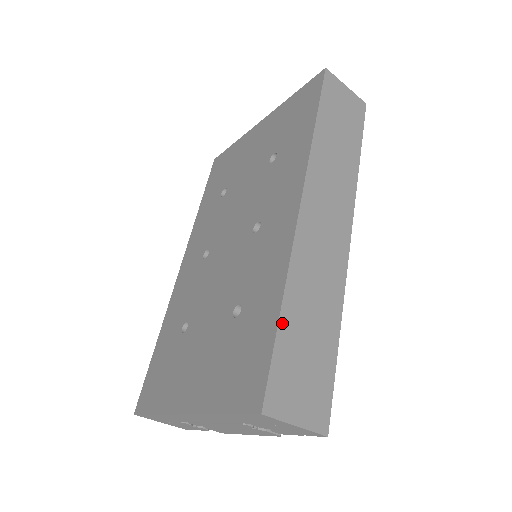
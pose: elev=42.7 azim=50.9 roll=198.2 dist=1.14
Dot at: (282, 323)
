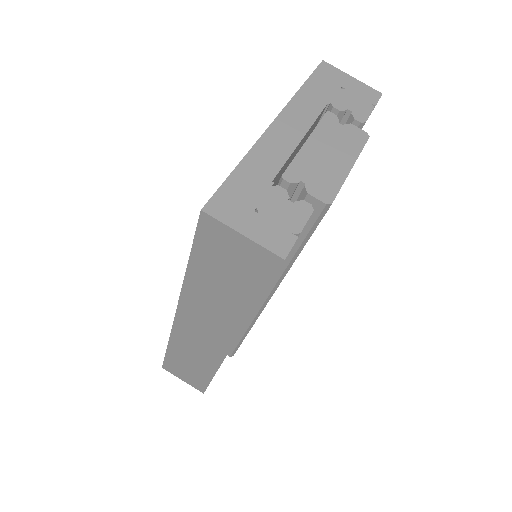
Dot at: occluded
